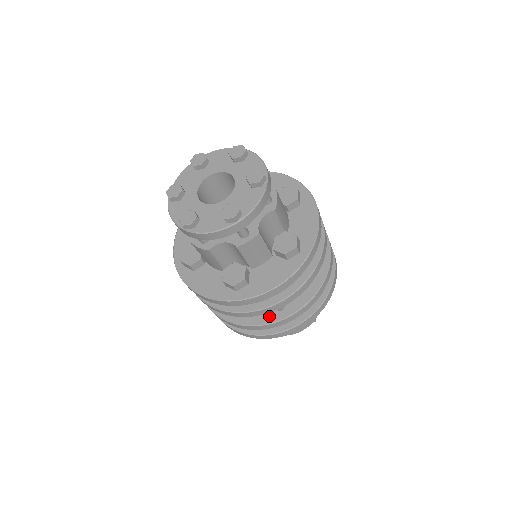
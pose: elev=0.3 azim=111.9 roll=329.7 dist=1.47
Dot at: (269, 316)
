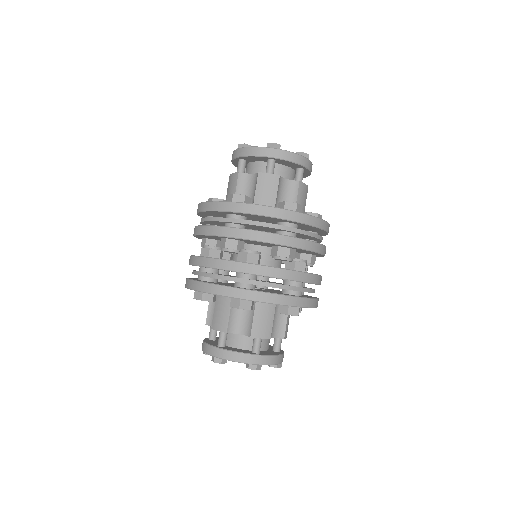
Dot at: occluded
